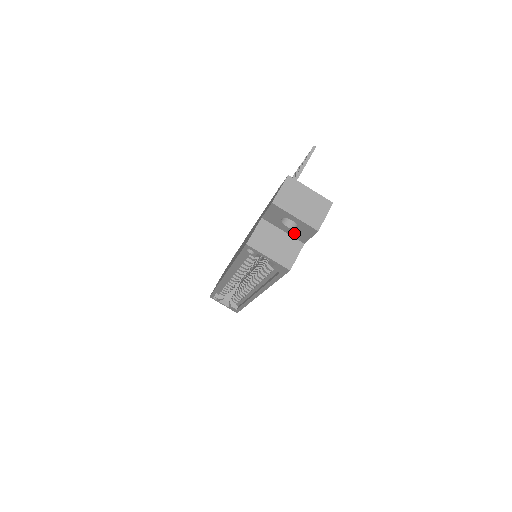
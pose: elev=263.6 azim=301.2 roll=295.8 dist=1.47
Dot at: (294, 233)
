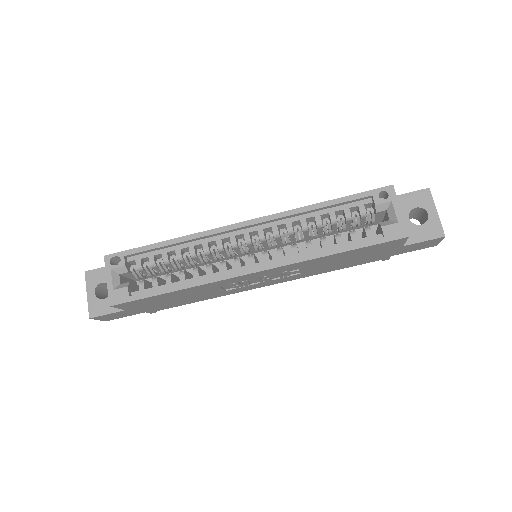
Dot at: (408, 229)
